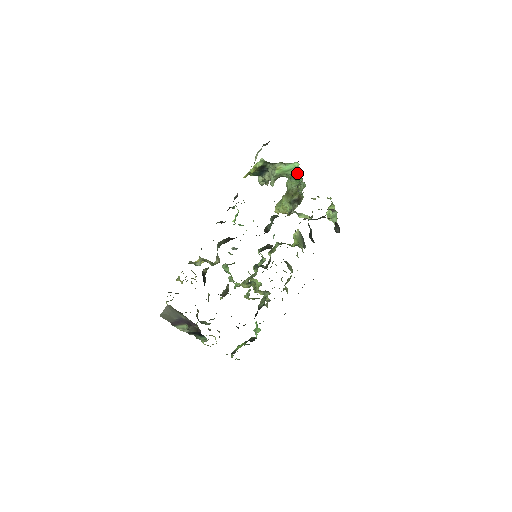
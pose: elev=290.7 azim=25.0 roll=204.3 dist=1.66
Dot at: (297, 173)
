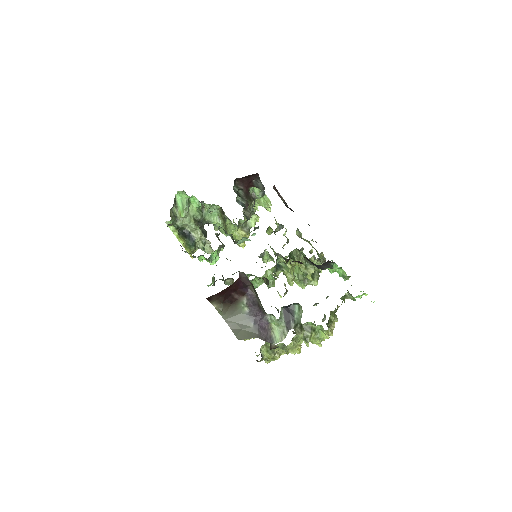
Dot at: (186, 198)
